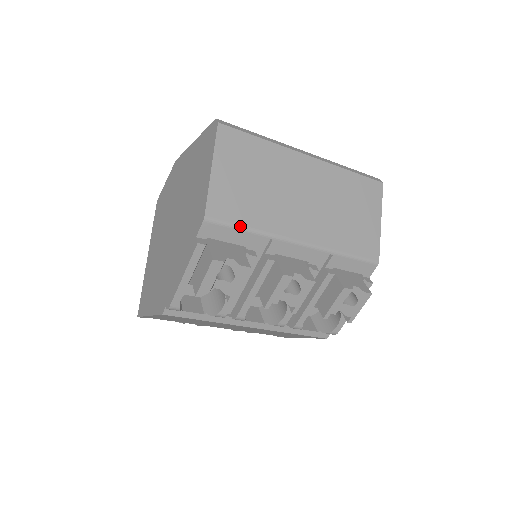
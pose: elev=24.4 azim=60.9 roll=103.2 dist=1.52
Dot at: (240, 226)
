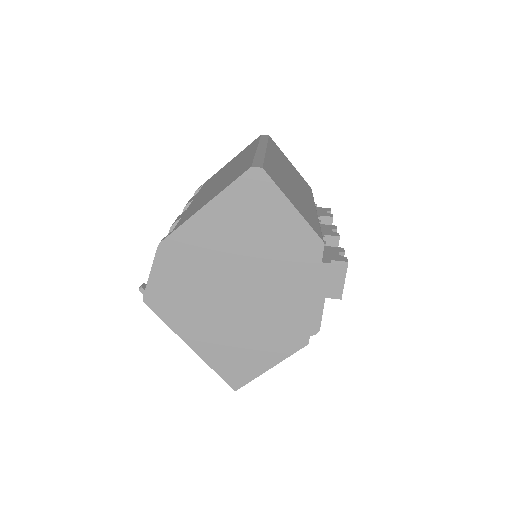
Dot at: occluded
